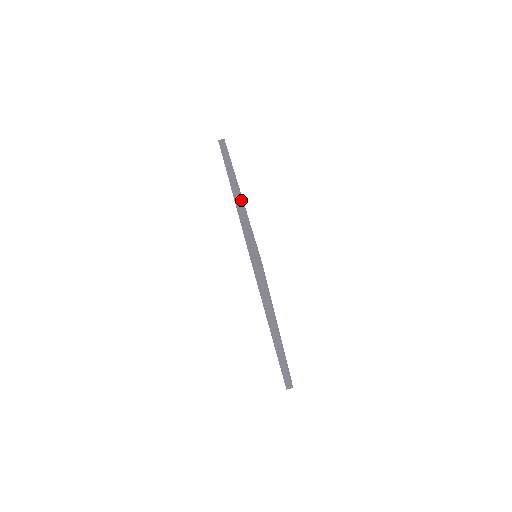
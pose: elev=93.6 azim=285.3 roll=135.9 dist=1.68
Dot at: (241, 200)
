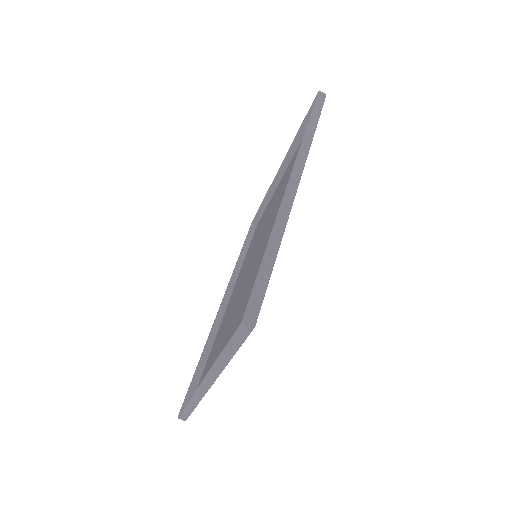
Dot at: (291, 202)
